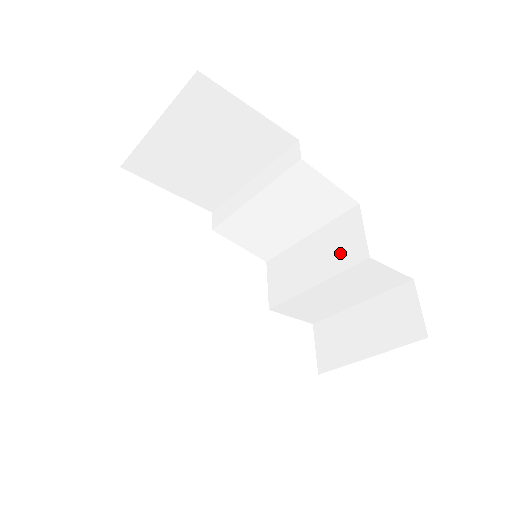
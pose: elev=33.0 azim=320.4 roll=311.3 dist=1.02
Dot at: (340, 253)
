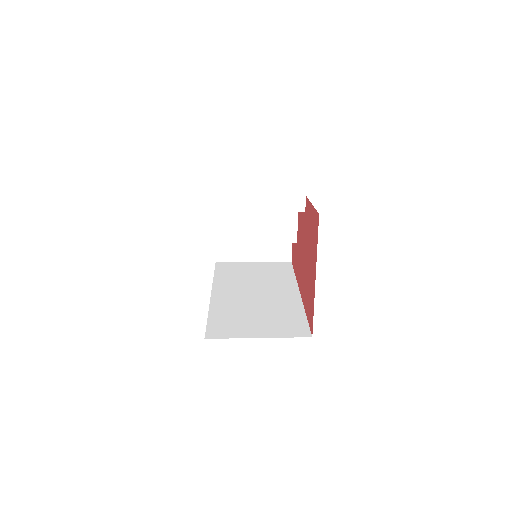
Dot at: (278, 232)
